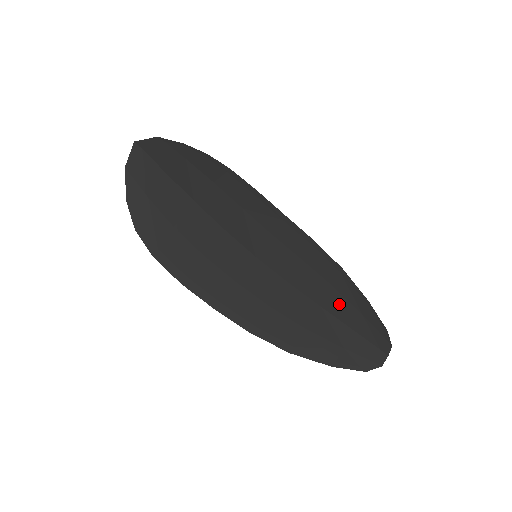
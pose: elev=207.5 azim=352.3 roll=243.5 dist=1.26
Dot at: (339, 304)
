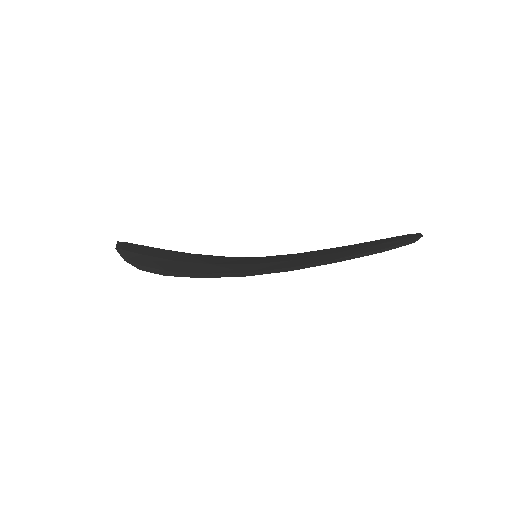
Dot at: occluded
